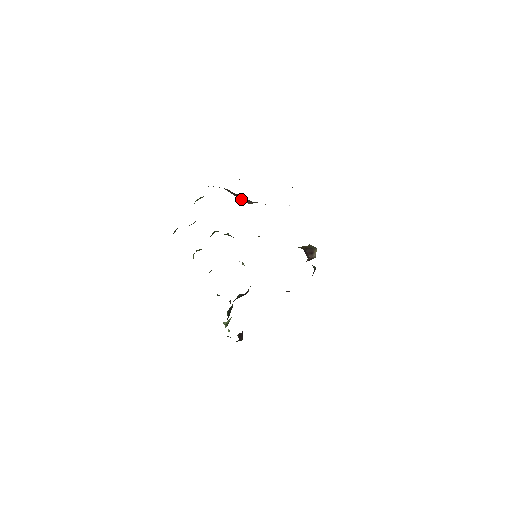
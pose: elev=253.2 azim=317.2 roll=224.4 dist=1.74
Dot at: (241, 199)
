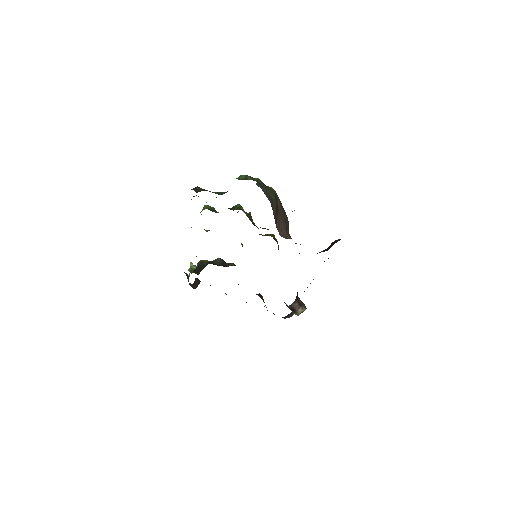
Dot at: (278, 224)
